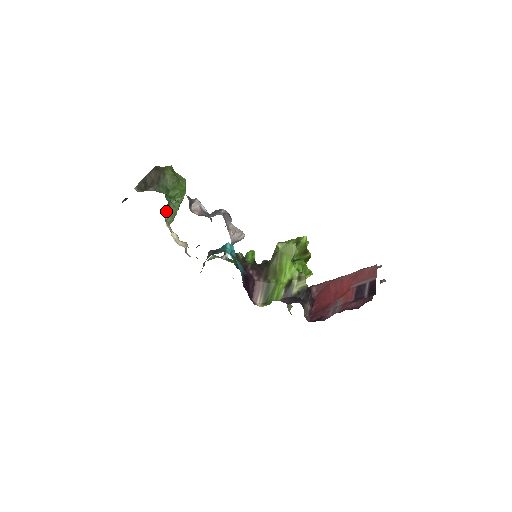
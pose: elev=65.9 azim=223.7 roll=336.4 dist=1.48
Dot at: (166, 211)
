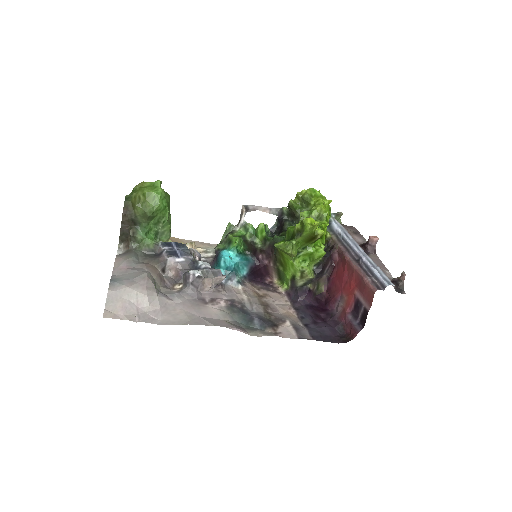
Dot at: (158, 239)
